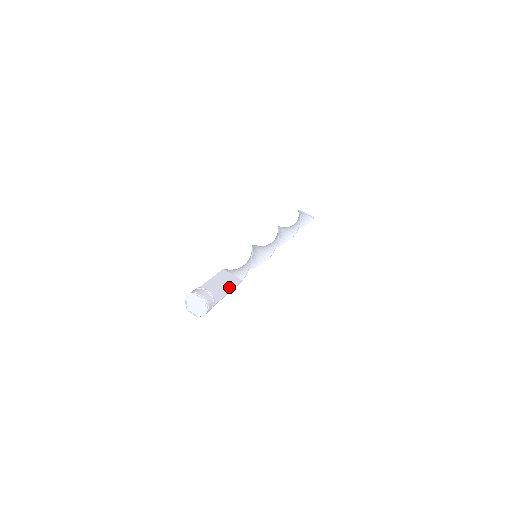
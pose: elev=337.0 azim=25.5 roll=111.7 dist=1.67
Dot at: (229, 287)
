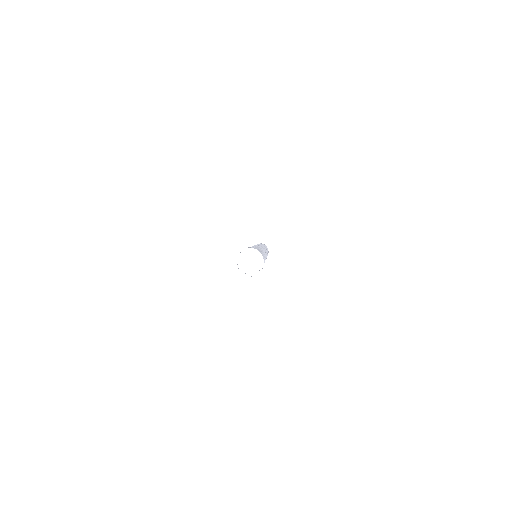
Dot at: occluded
